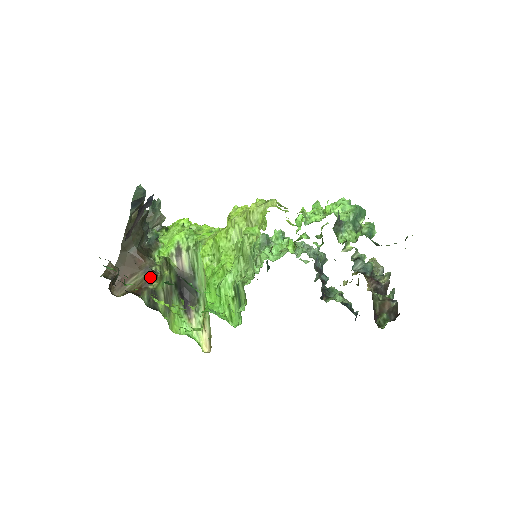
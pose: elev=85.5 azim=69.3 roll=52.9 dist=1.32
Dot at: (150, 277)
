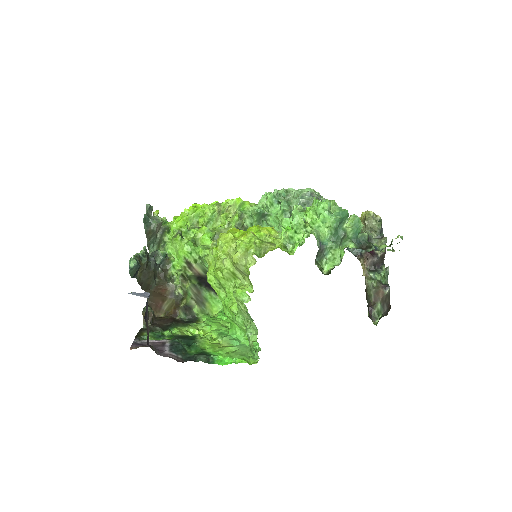
Dot at: (177, 300)
